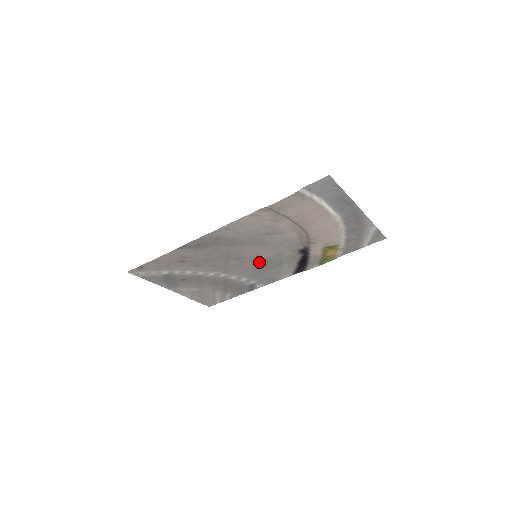
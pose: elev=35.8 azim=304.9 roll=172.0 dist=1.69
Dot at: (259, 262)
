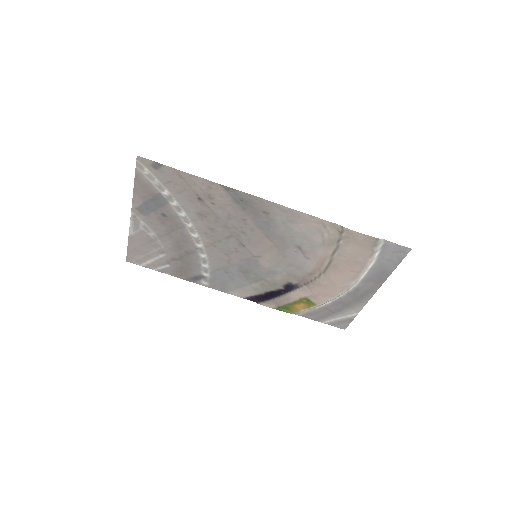
Dot at: (246, 263)
